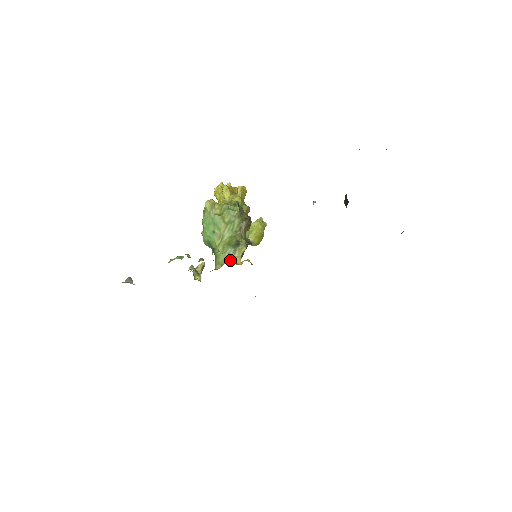
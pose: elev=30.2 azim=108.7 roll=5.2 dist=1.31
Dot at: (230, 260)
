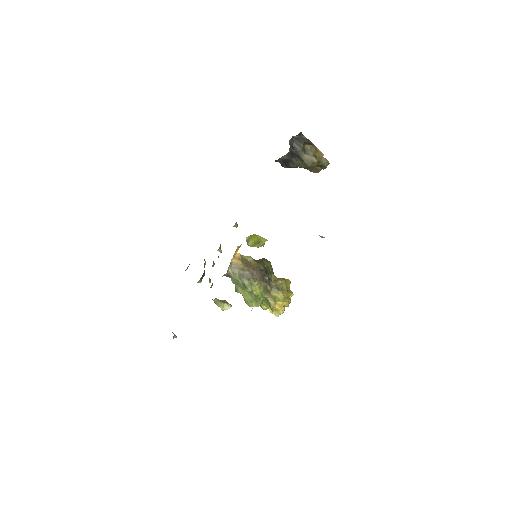
Dot at: occluded
